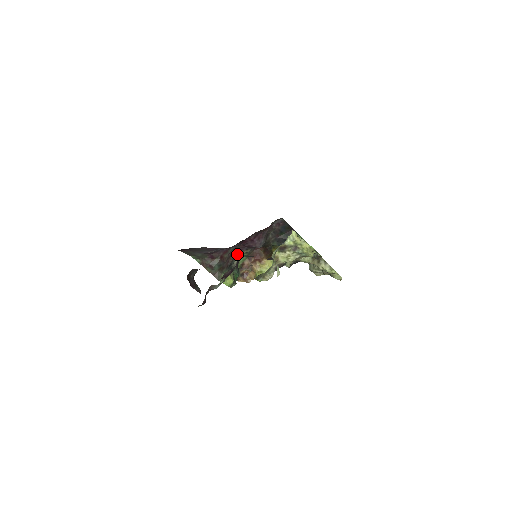
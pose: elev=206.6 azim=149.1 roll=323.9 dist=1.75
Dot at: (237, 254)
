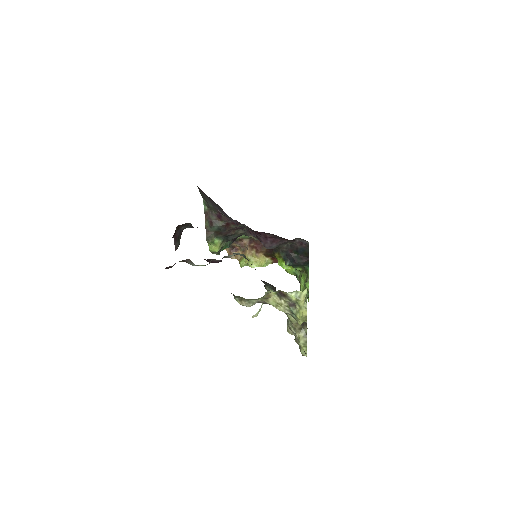
Dot at: (243, 232)
